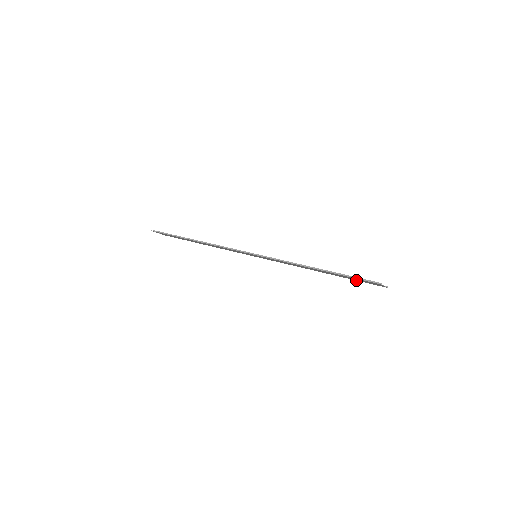
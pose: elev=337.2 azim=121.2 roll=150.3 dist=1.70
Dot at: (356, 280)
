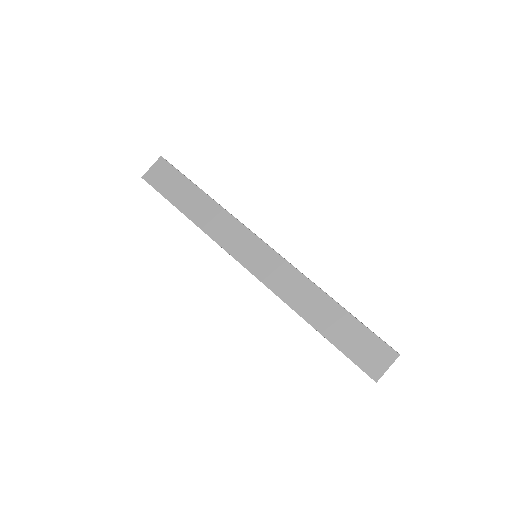
Dot at: (366, 329)
